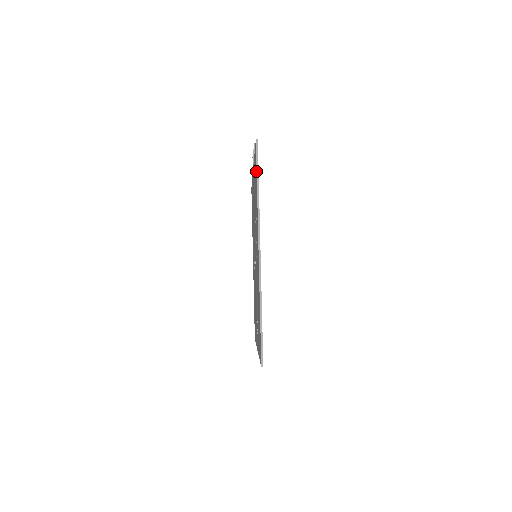
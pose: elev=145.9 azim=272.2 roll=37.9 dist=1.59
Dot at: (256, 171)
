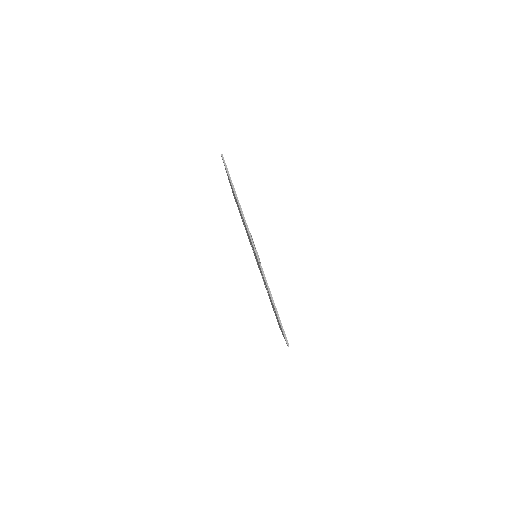
Dot at: occluded
